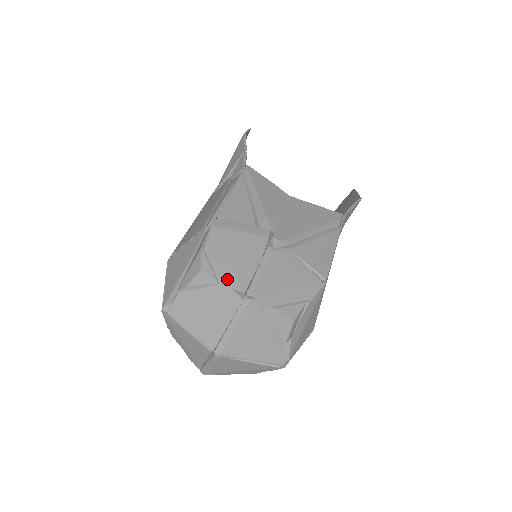
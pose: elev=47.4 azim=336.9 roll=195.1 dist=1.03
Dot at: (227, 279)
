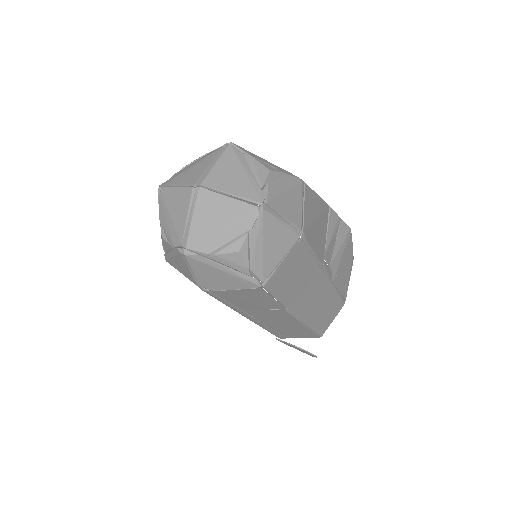
Dot at: occluded
